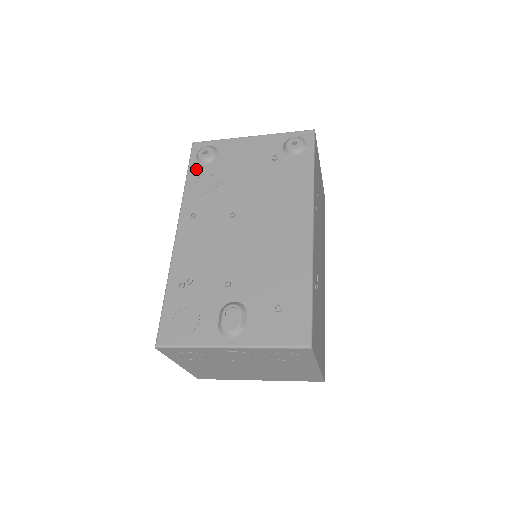
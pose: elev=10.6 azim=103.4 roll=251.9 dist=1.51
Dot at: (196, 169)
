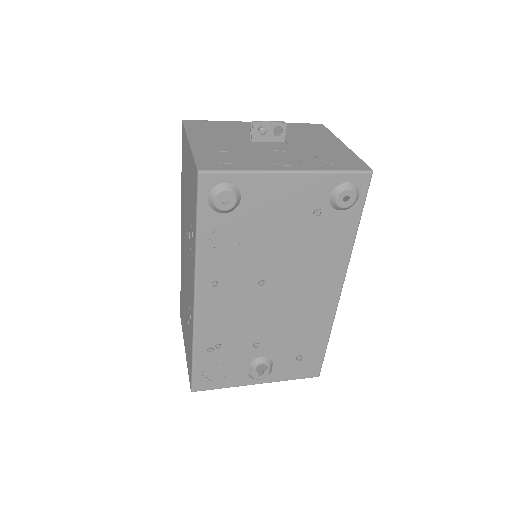
Dot at: (210, 221)
